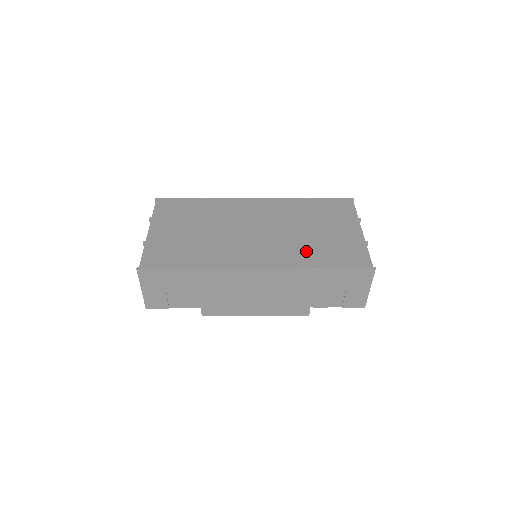
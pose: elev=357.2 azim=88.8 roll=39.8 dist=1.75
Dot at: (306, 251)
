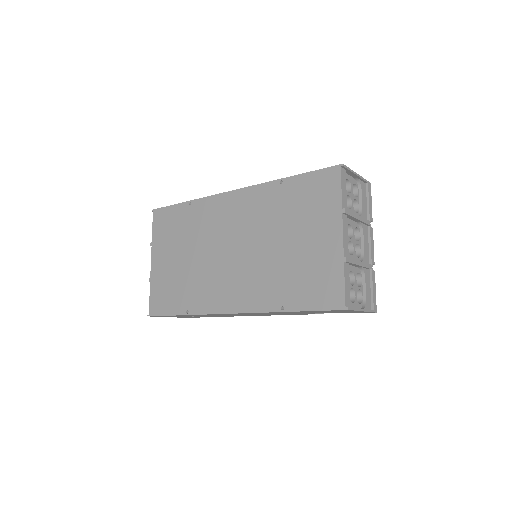
Dot at: (276, 283)
